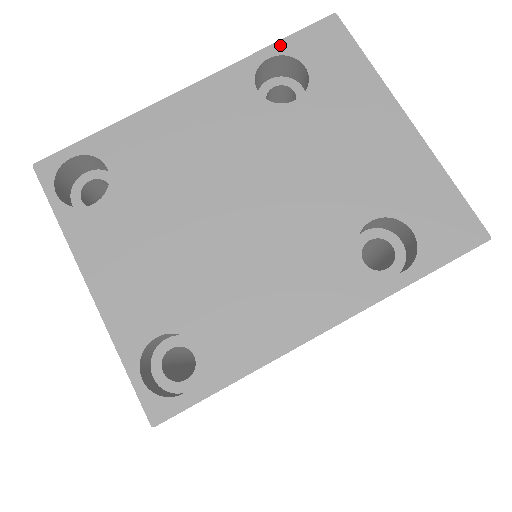
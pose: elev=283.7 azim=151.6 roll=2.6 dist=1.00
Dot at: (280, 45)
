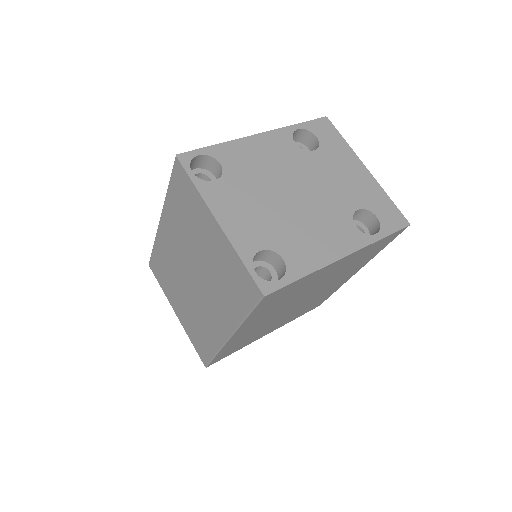
Dot at: (303, 124)
